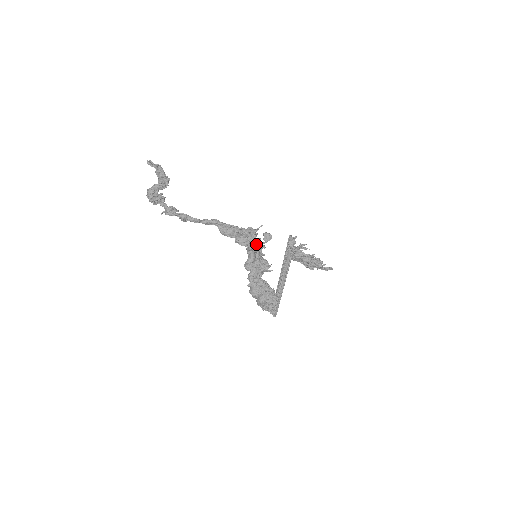
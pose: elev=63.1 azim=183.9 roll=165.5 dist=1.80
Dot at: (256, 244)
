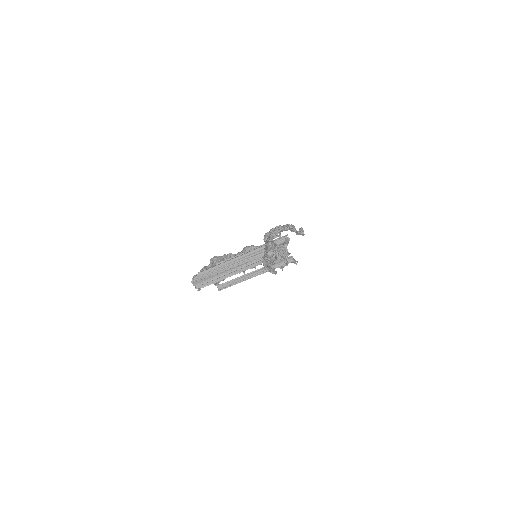
Dot at: occluded
